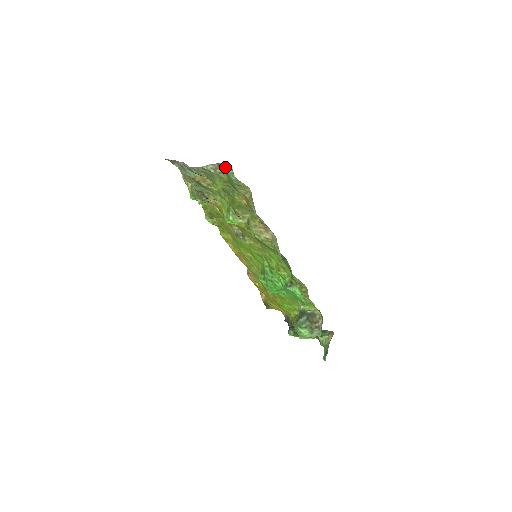
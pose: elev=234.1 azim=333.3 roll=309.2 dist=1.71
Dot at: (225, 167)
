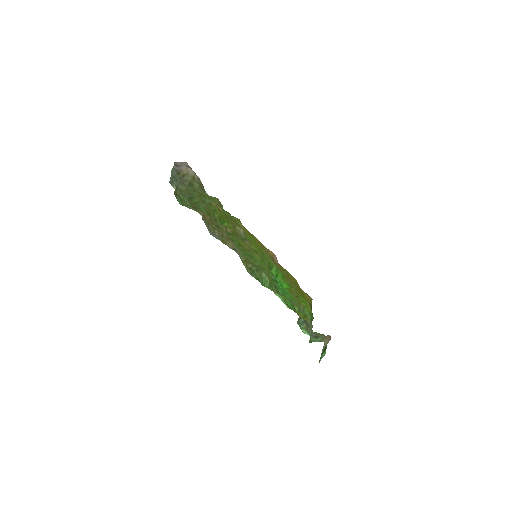
Dot at: (174, 193)
